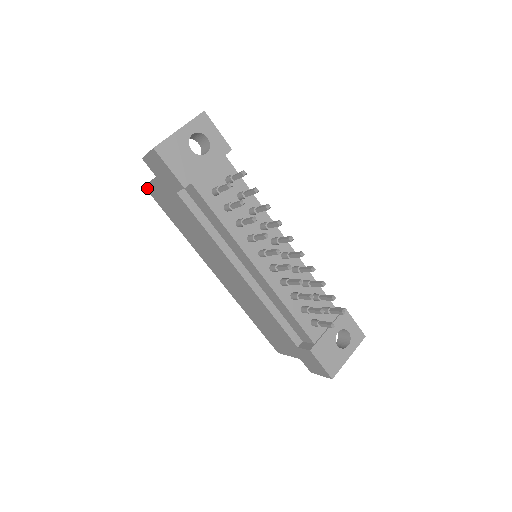
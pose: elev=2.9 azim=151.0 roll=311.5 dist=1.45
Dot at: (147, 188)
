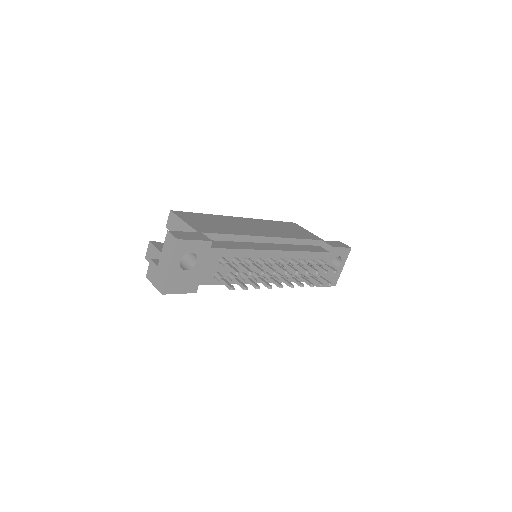
Dot at: occluded
